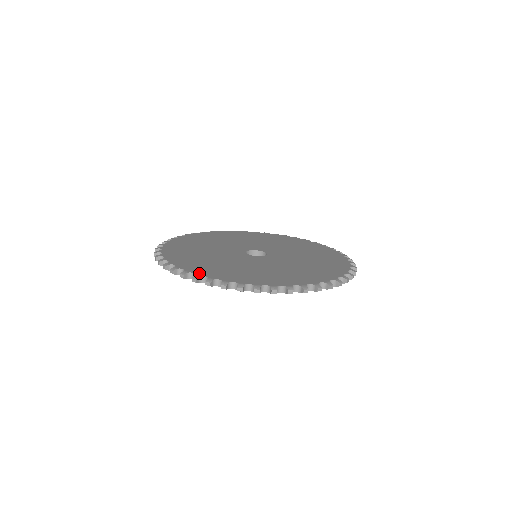
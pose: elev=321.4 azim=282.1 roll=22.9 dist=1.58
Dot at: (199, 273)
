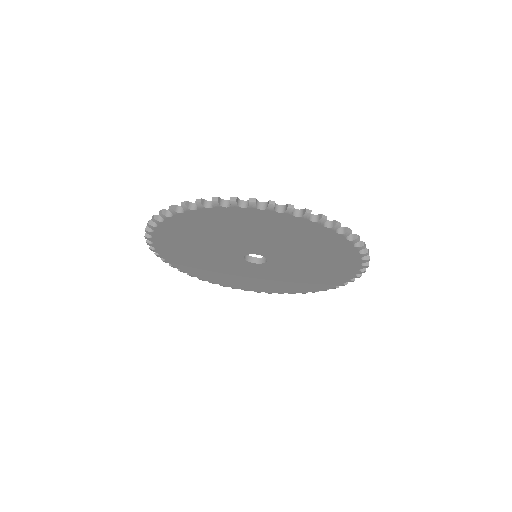
Dot at: occluded
